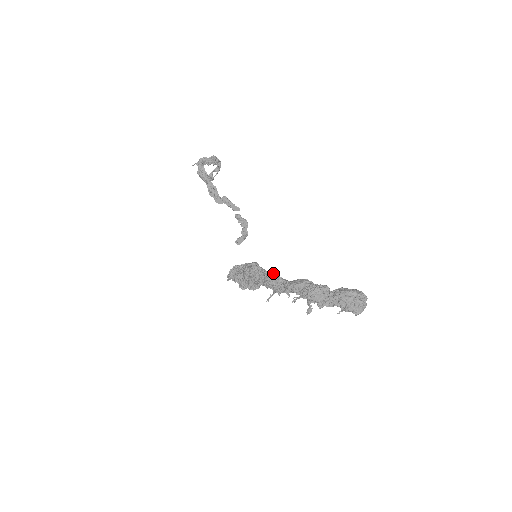
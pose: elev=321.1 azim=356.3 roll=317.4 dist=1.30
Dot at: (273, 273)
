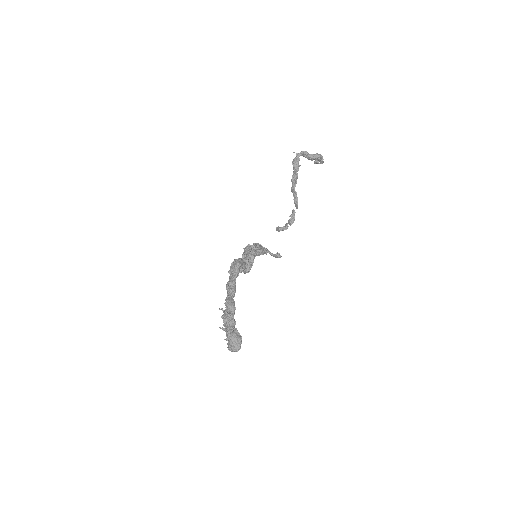
Dot at: (234, 282)
